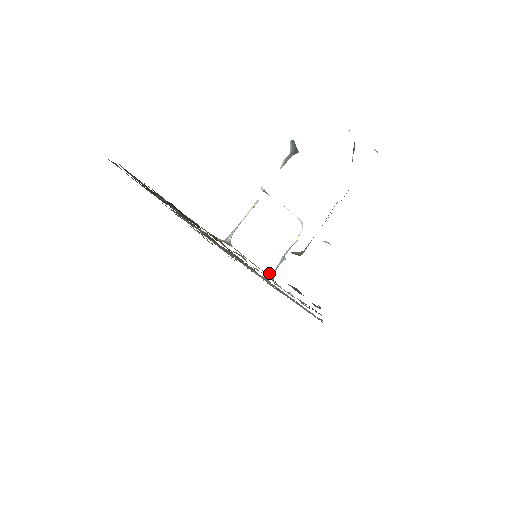
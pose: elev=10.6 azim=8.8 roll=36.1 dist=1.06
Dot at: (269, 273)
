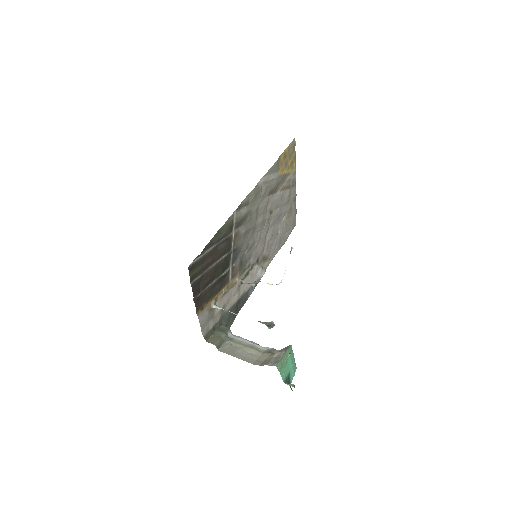
Dot at: (243, 281)
